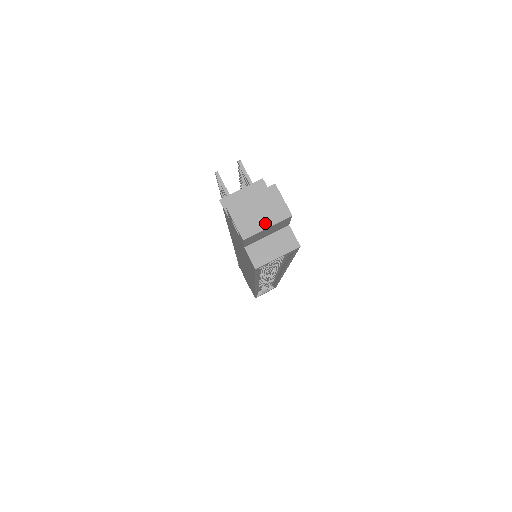
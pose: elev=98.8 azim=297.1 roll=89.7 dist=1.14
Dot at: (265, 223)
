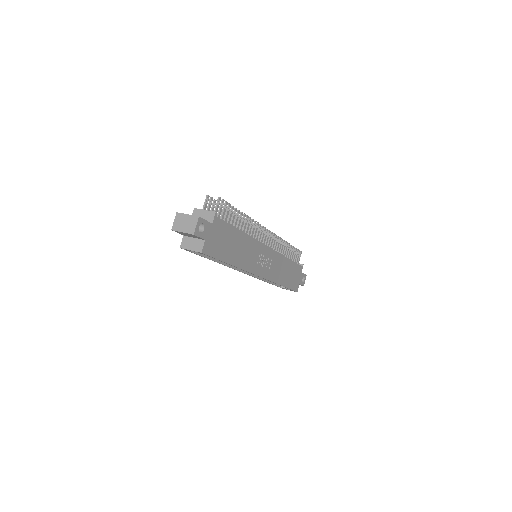
Dot at: (183, 230)
